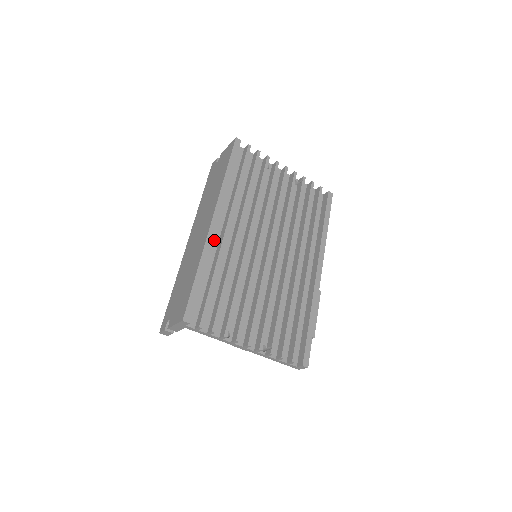
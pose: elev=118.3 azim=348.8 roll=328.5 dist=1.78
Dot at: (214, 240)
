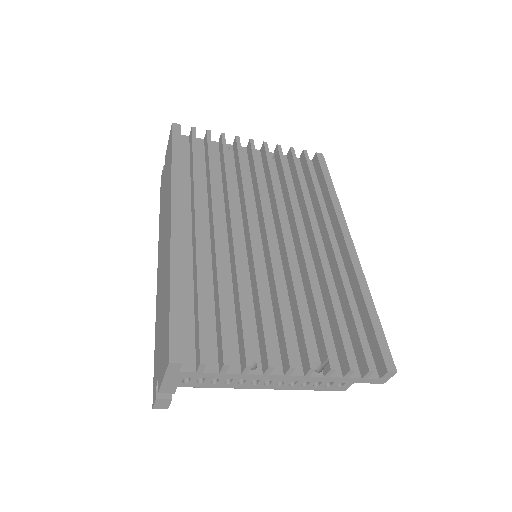
Dot at: (185, 244)
